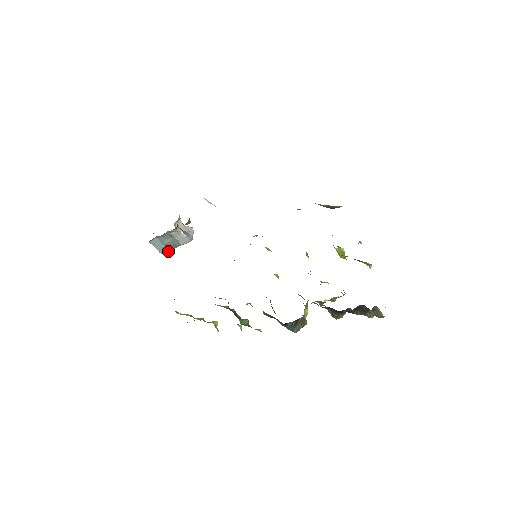
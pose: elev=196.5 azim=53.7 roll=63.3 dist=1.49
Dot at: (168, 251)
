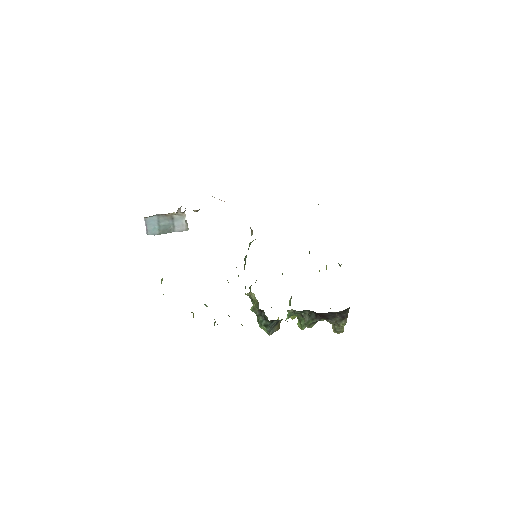
Dot at: (157, 234)
